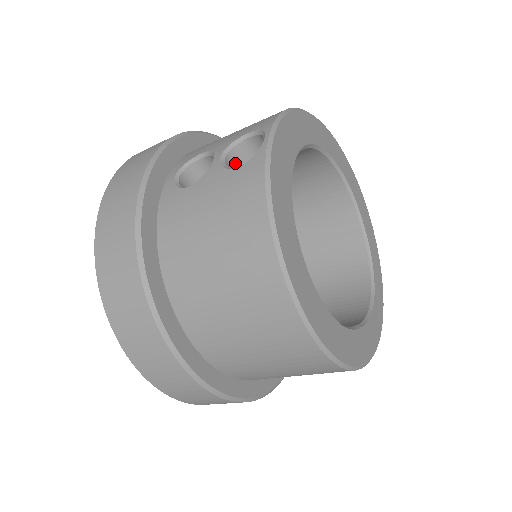
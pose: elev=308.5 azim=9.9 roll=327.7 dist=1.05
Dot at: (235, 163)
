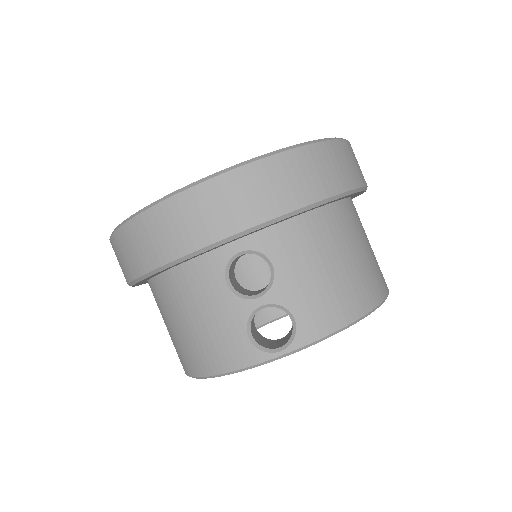
Dot at: occluded
